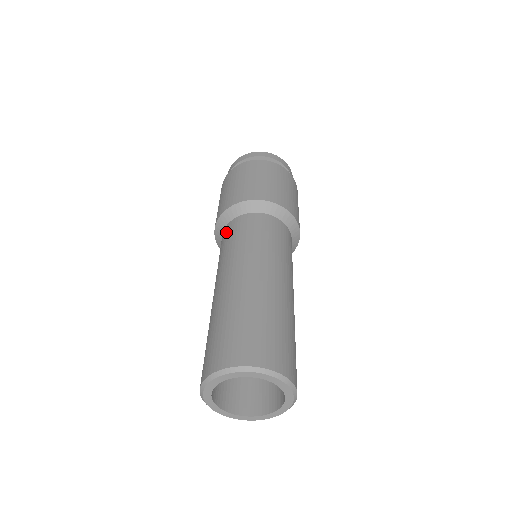
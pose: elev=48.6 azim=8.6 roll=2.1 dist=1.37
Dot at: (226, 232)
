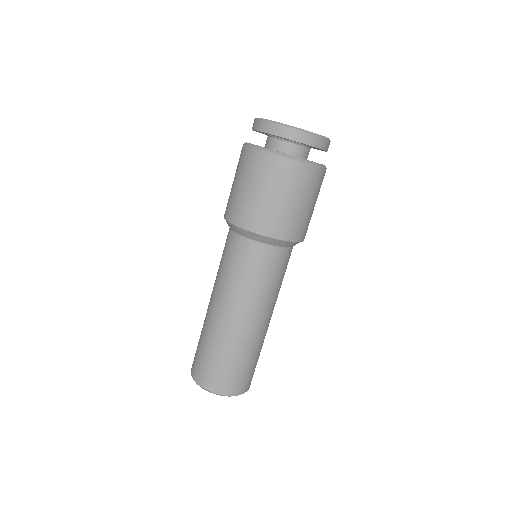
Dot at: (226, 239)
